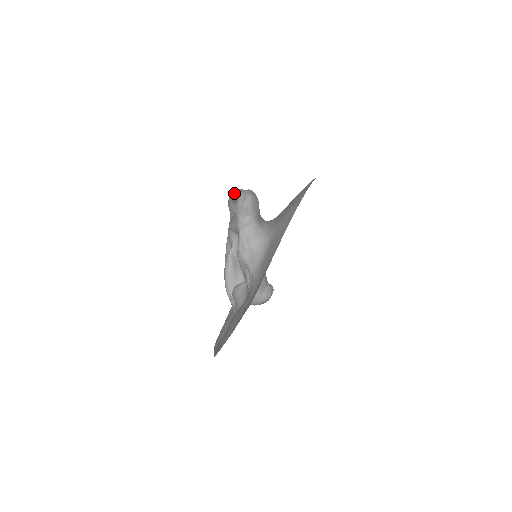
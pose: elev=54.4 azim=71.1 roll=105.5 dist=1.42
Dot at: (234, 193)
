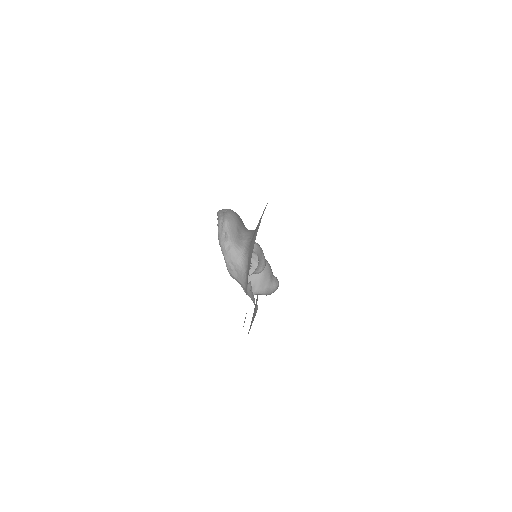
Dot at: occluded
